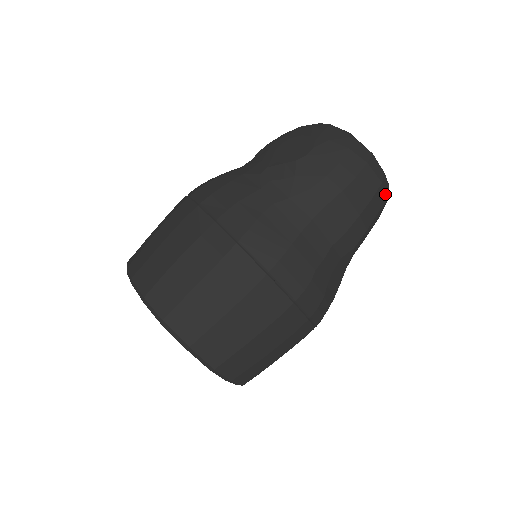
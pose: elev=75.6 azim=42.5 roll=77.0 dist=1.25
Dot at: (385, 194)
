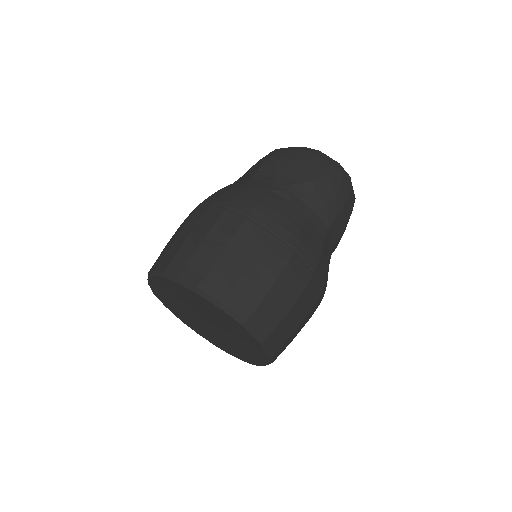
Dot at: occluded
